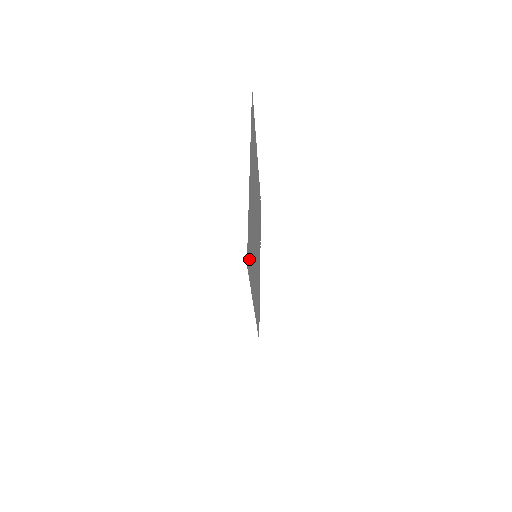
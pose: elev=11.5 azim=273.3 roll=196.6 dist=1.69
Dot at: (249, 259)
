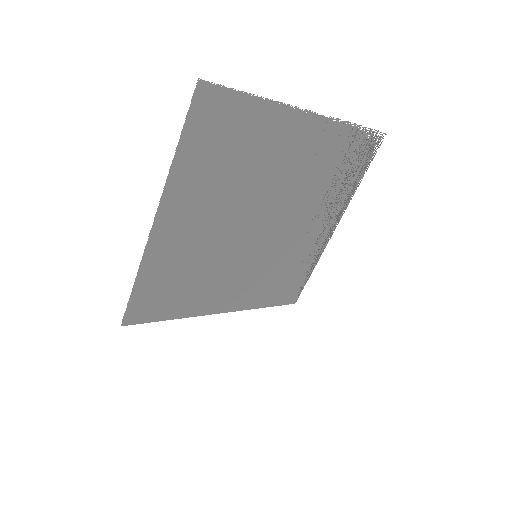
Dot at: (154, 307)
